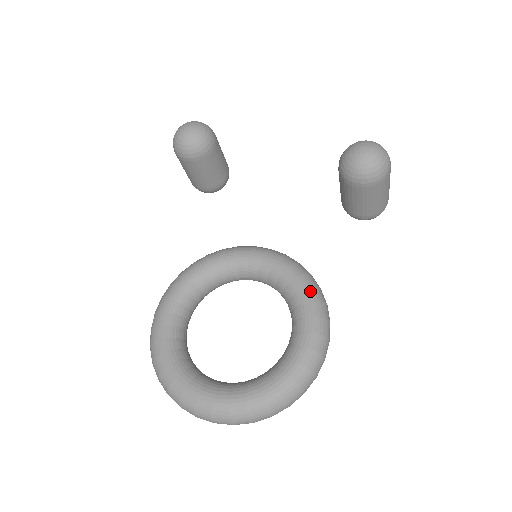
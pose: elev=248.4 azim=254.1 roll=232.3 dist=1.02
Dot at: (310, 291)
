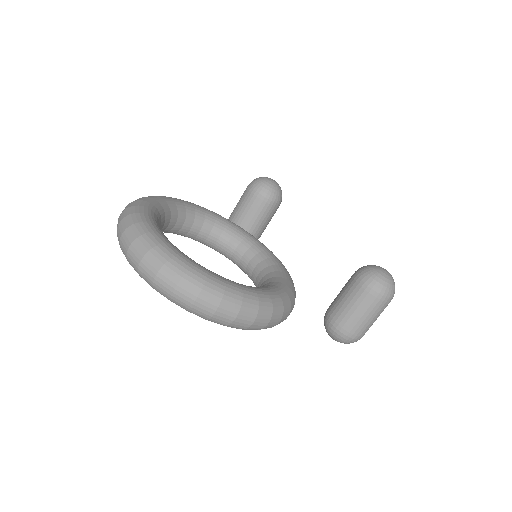
Dot at: (292, 285)
